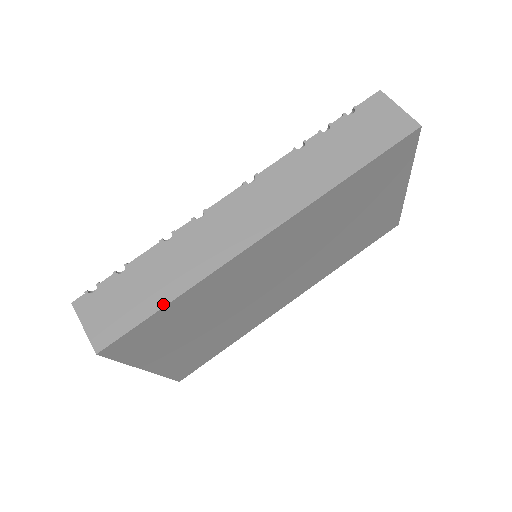
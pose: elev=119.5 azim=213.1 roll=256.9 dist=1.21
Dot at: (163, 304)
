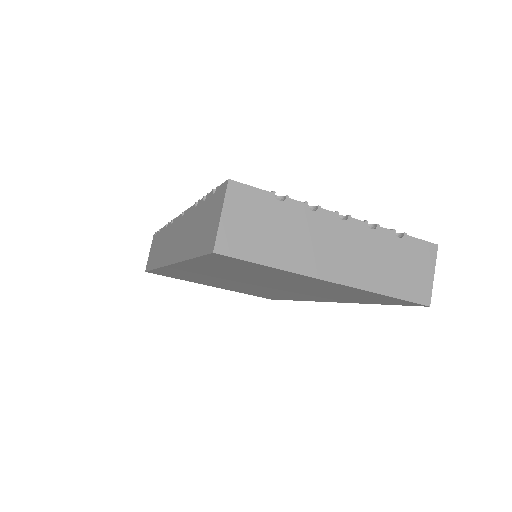
Dot at: (153, 268)
